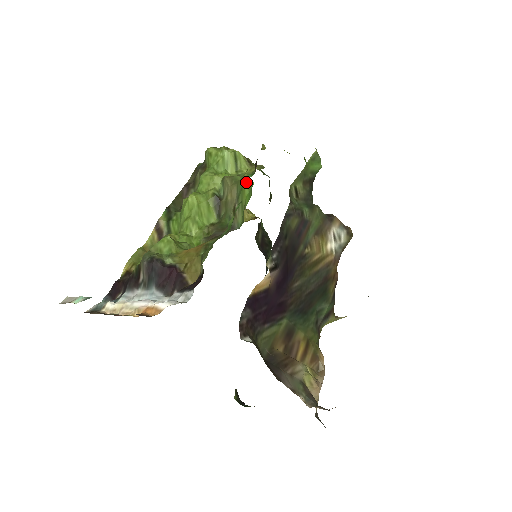
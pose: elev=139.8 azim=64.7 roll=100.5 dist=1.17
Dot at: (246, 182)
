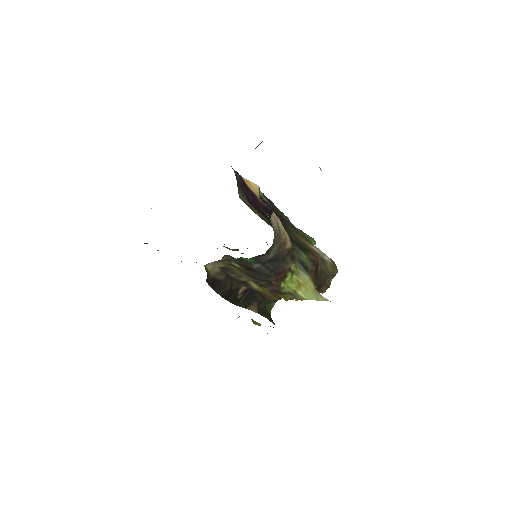
Dot at: occluded
